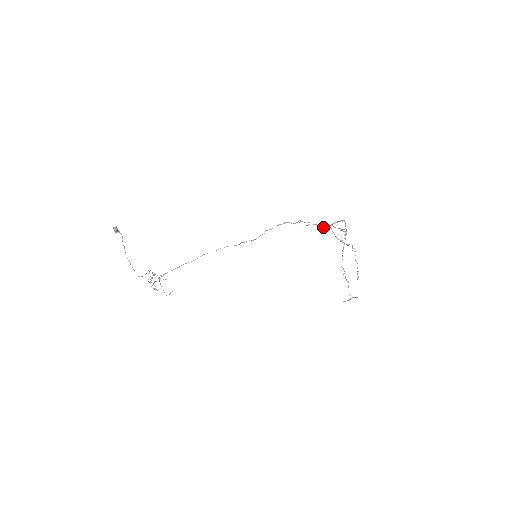
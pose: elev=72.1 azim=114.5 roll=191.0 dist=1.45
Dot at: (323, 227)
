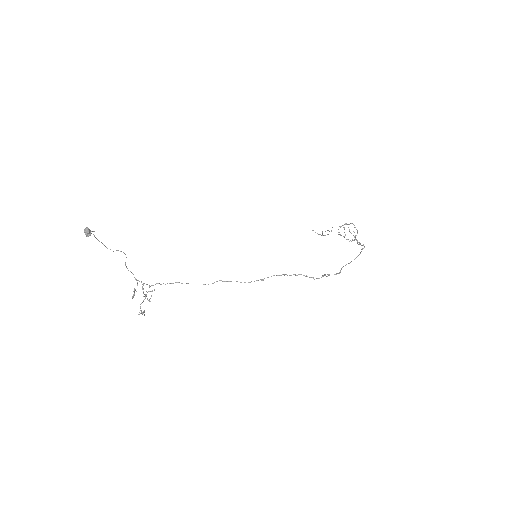
Dot at: (341, 269)
